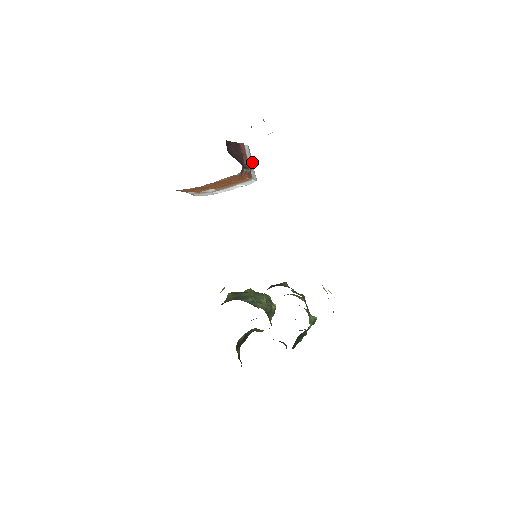
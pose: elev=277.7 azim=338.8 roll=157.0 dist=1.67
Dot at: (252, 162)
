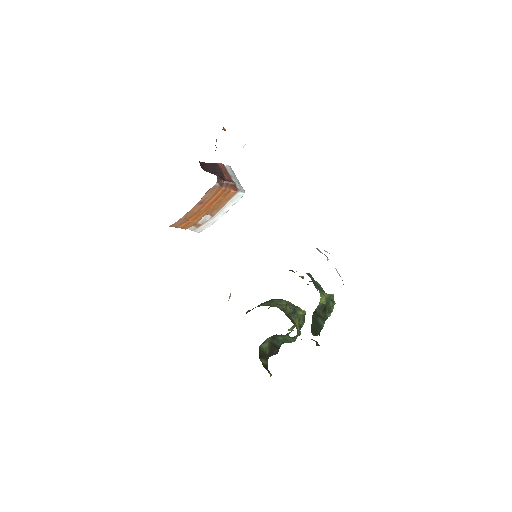
Dot at: occluded
